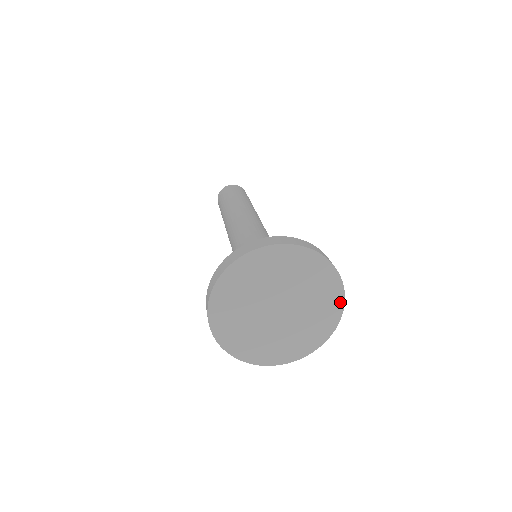
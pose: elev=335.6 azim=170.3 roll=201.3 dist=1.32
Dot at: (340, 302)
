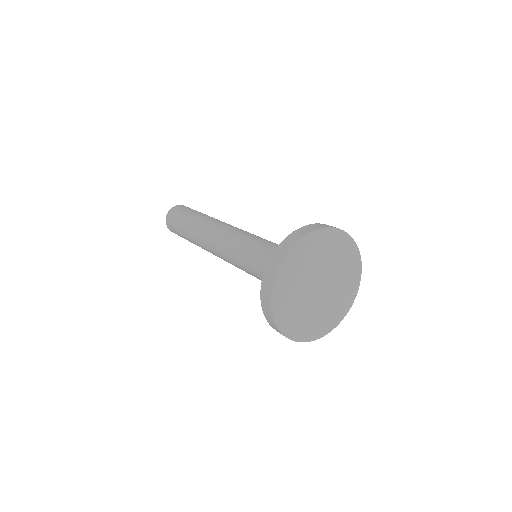
Dot at: (343, 314)
